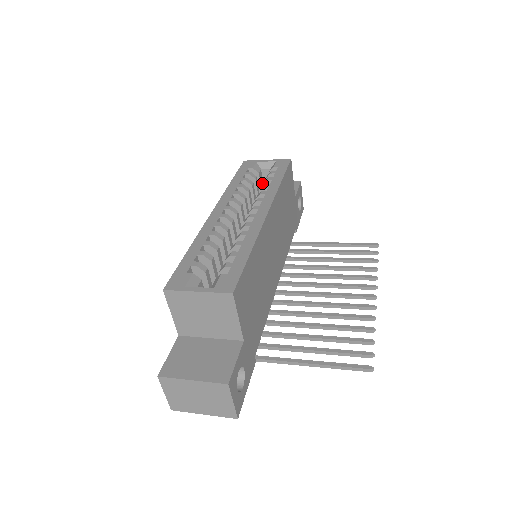
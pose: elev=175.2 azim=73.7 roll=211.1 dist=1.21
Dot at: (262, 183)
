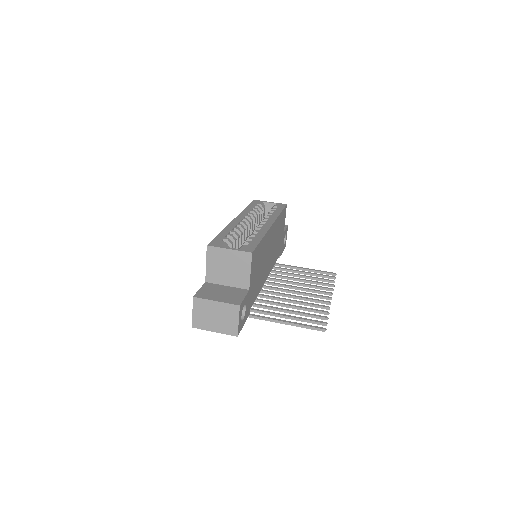
Dot at: occluded
